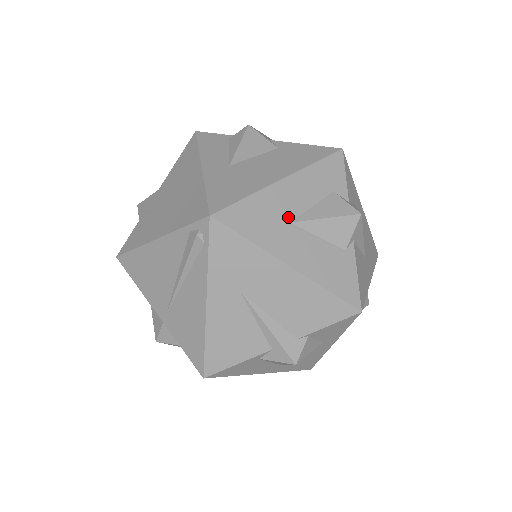
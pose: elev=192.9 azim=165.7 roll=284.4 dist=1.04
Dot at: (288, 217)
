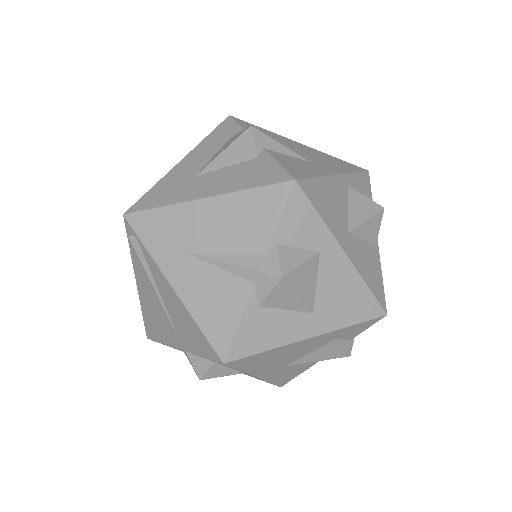
Dot at: (192, 175)
